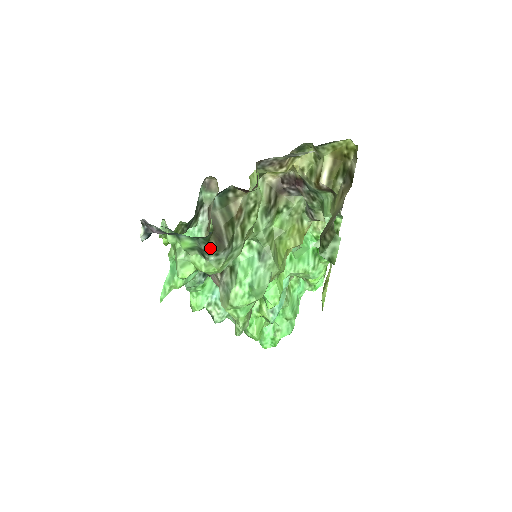
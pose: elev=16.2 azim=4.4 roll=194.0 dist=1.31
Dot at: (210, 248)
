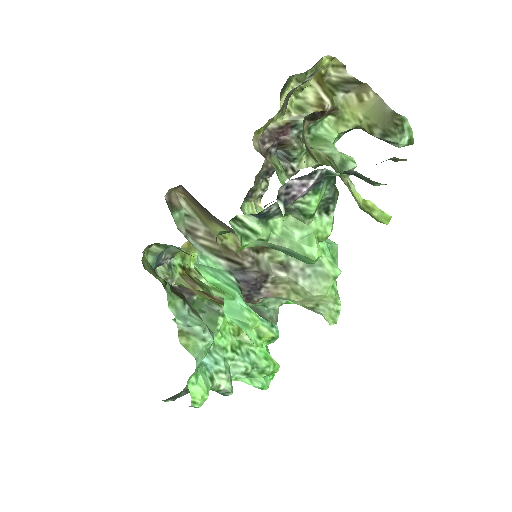
Dot at: (335, 191)
